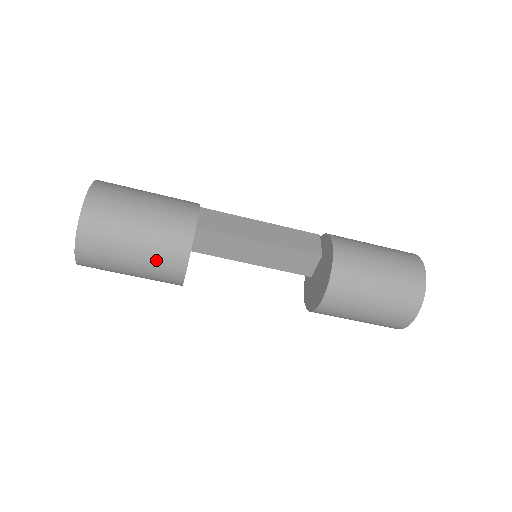
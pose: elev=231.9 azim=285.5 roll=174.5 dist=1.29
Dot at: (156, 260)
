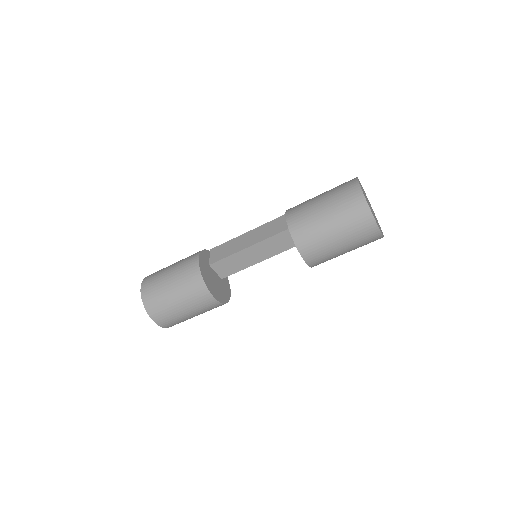
Dot at: (193, 301)
